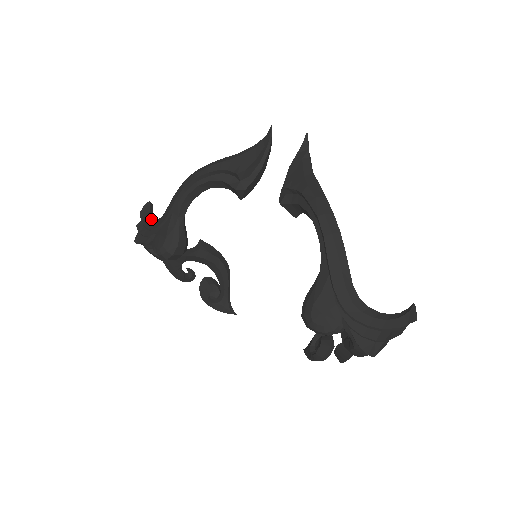
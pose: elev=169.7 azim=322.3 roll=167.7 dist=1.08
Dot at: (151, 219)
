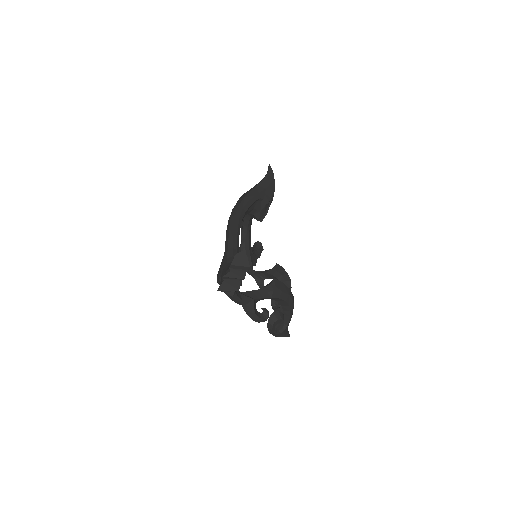
Dot at: occluded
